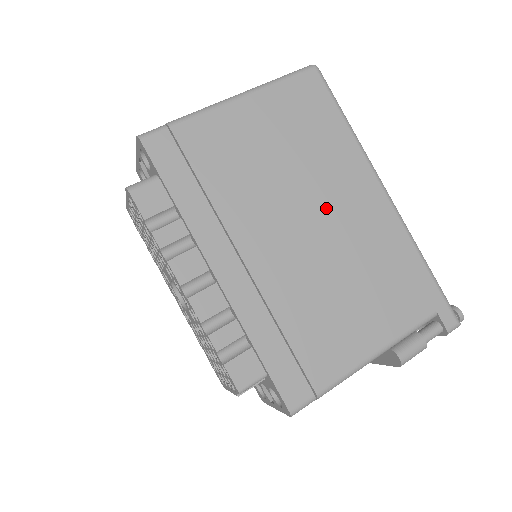
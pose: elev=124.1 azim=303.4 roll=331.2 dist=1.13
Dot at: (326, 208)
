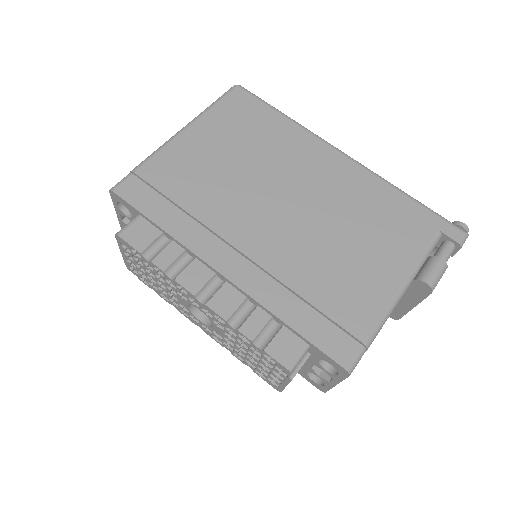
Dot at: (296, 184)
